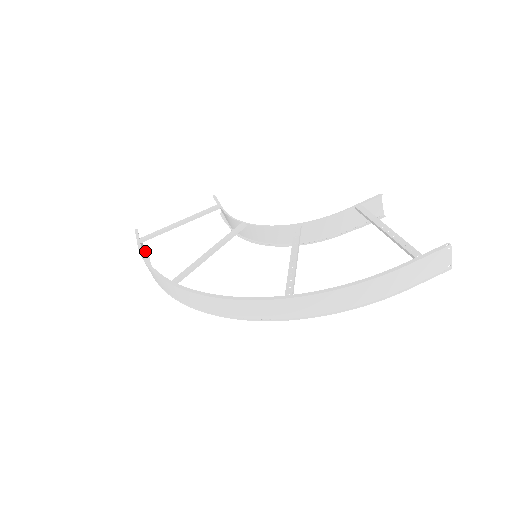
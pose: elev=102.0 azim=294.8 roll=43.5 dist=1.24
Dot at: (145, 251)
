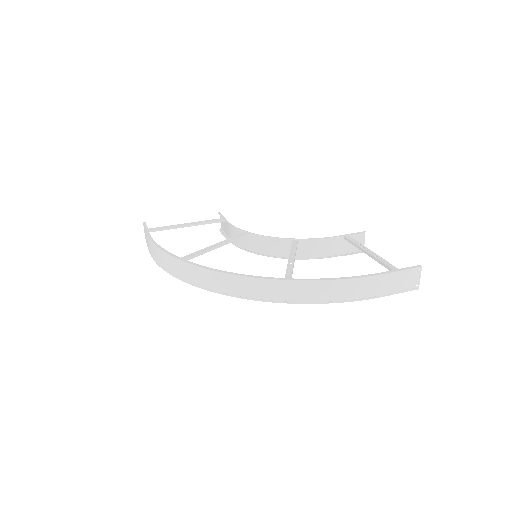
Dot at: occluded
